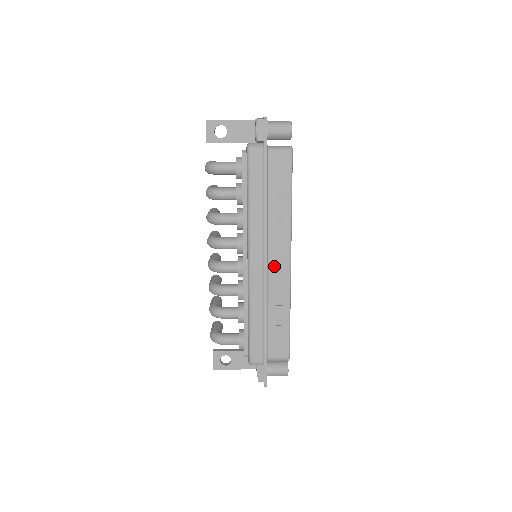
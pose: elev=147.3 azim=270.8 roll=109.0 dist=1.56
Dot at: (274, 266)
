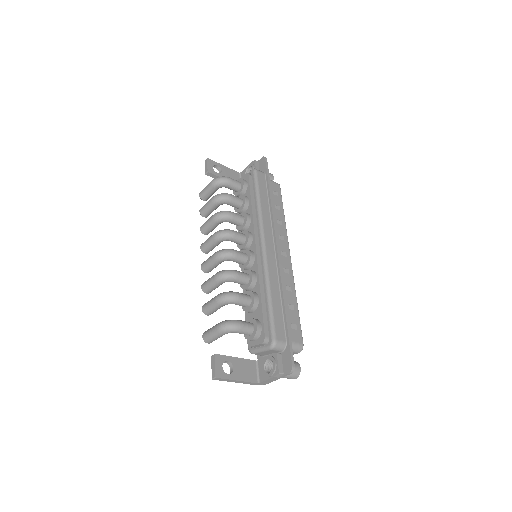
Dot at: (280, 256)
